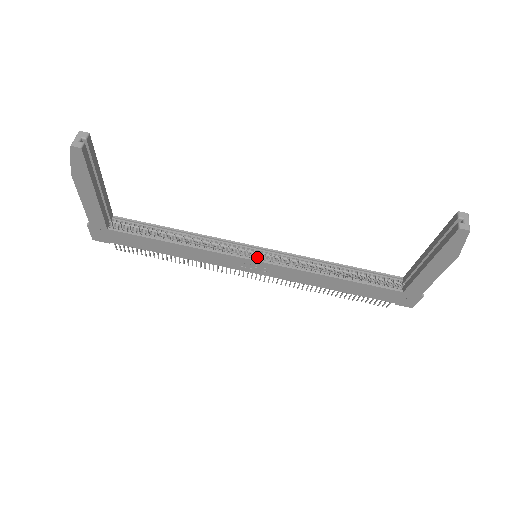
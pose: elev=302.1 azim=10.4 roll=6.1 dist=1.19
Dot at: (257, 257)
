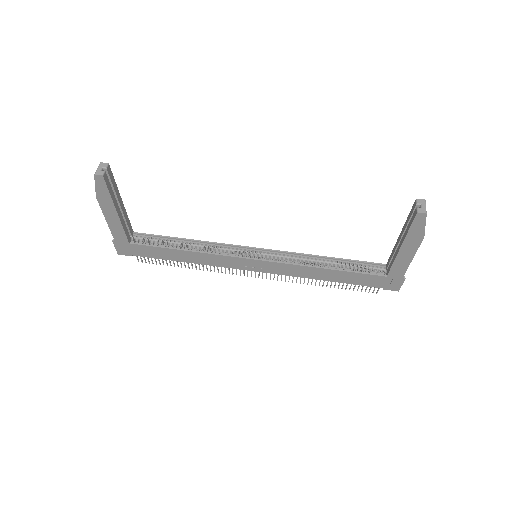
Dot at: (257, 257)
